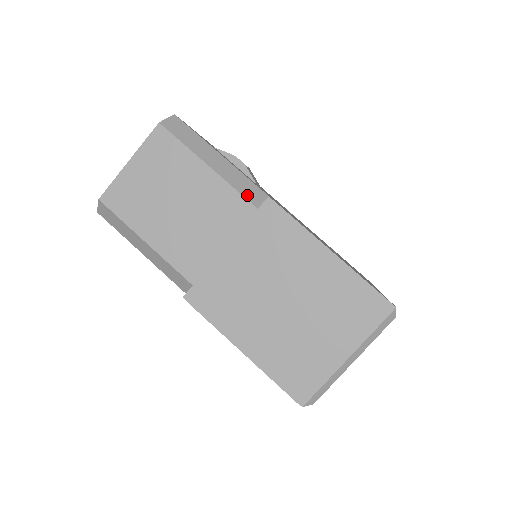
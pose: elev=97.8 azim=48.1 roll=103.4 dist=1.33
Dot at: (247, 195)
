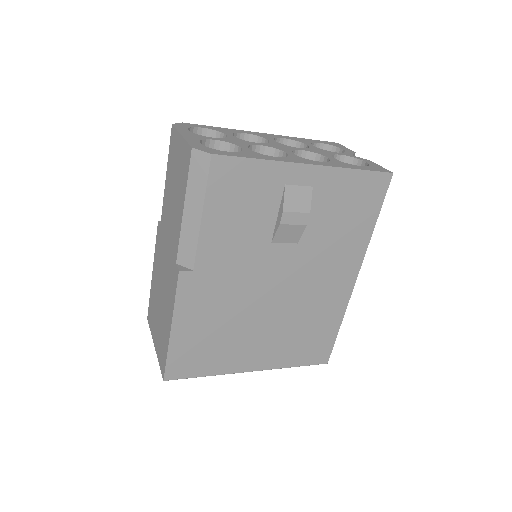
Dot at: (181, 251)
